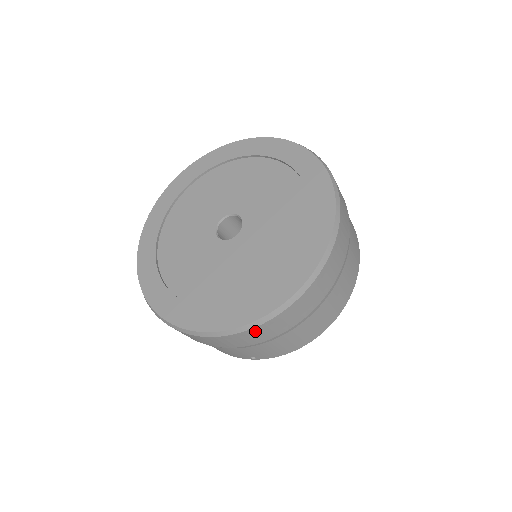
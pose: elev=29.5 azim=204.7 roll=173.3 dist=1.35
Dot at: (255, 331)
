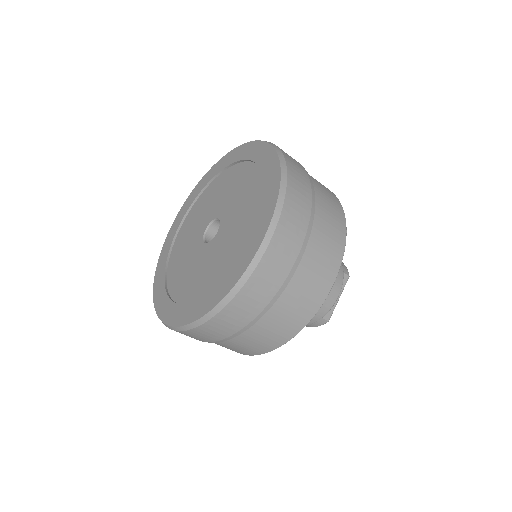
Dot at: (188, 333)
